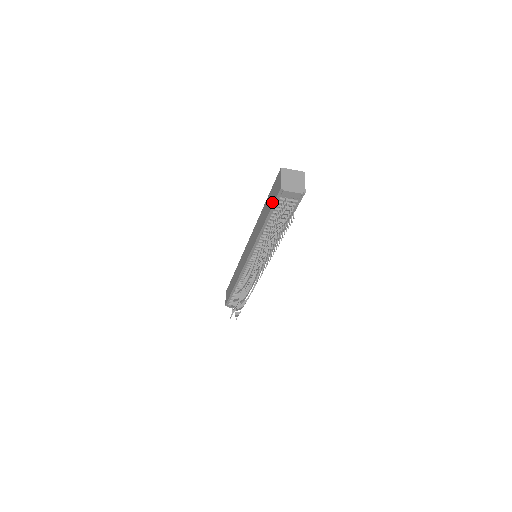
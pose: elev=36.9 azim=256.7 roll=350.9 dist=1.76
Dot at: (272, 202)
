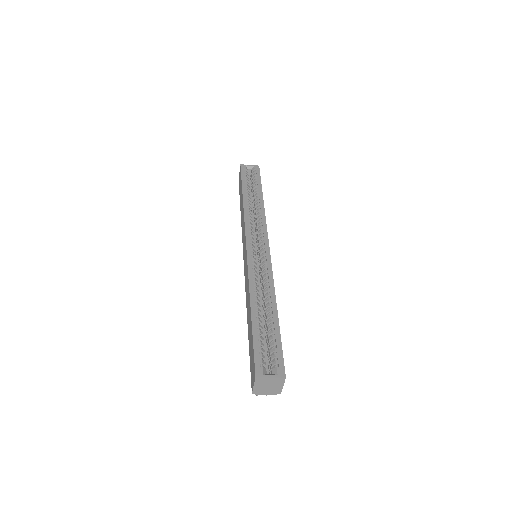
Dot at: (250, 360)
